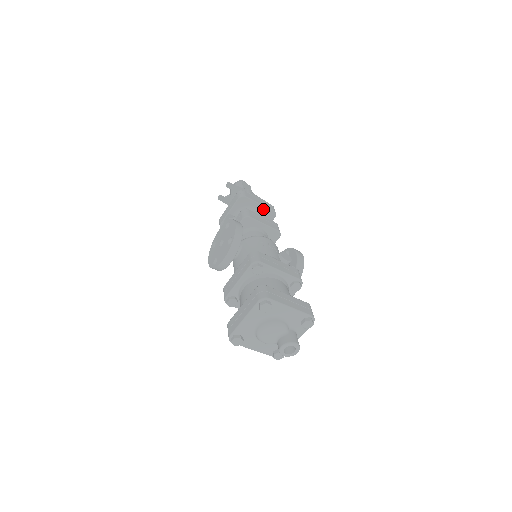
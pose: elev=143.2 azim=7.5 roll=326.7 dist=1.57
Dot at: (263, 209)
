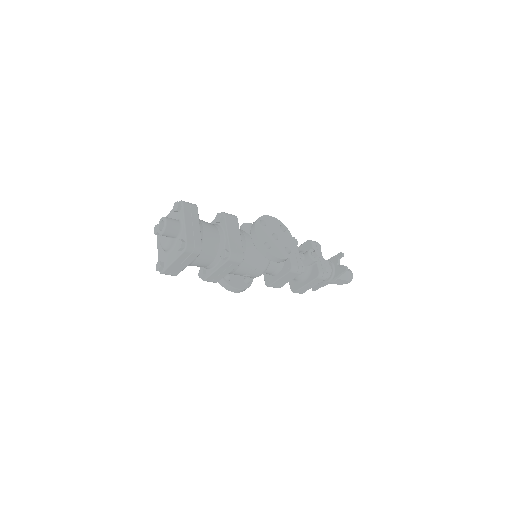
Dot at: (301, 248)
